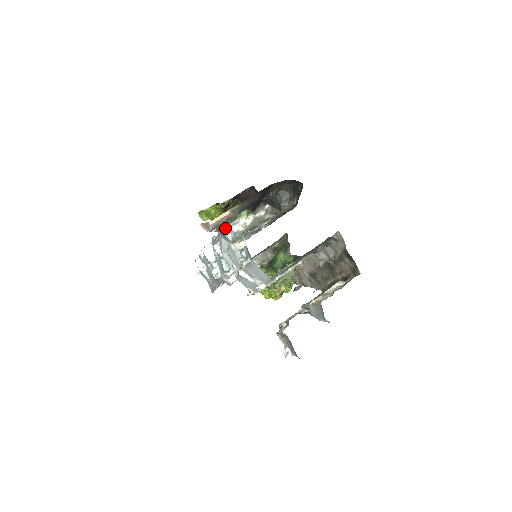
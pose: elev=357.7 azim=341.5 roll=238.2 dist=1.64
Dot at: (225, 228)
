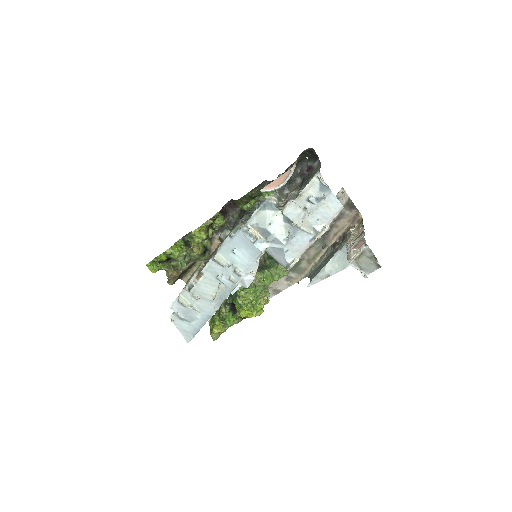
Dot at: (267, 202)
